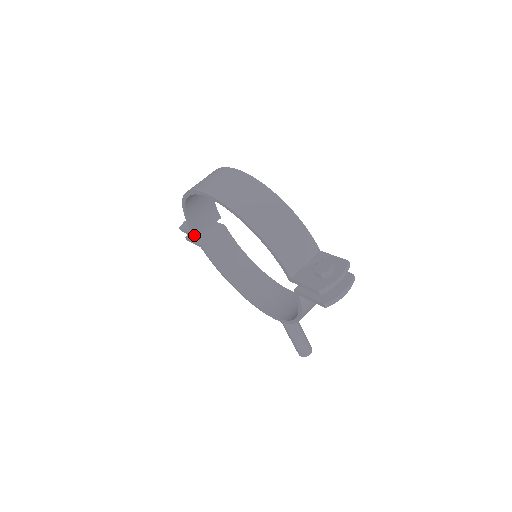
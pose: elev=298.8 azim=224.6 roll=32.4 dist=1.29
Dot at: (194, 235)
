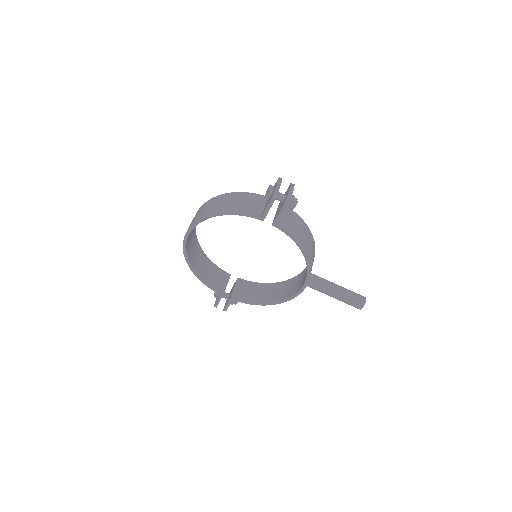
Dot at: (221, 294)
